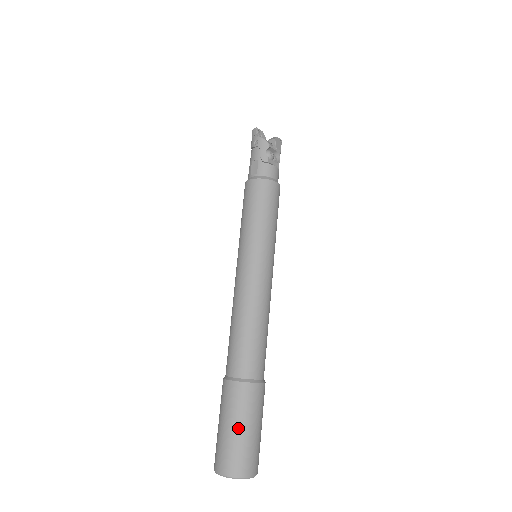
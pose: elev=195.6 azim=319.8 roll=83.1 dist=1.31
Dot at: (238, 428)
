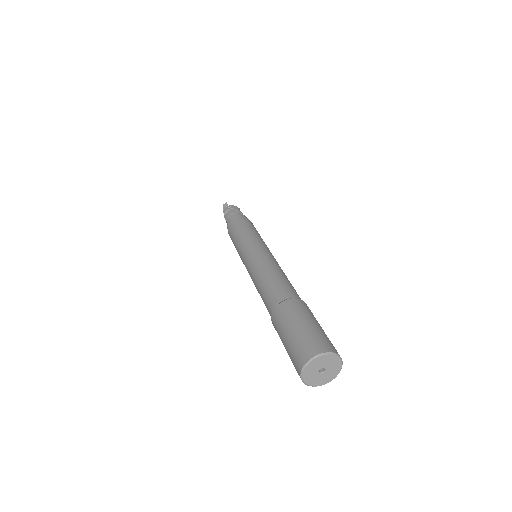
Dot at: (312, 323)
